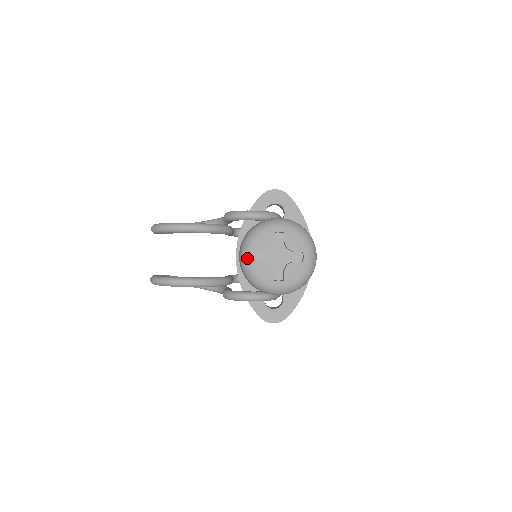
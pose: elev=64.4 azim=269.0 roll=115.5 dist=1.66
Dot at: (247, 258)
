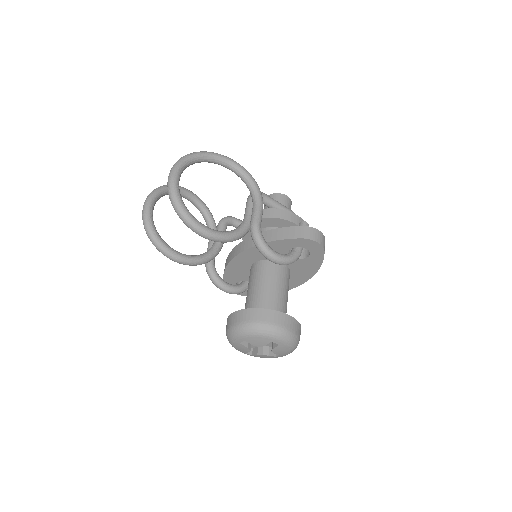
Dot at: (235, 338)
